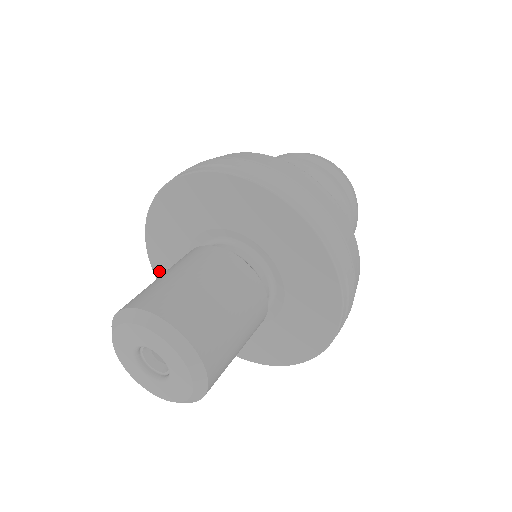
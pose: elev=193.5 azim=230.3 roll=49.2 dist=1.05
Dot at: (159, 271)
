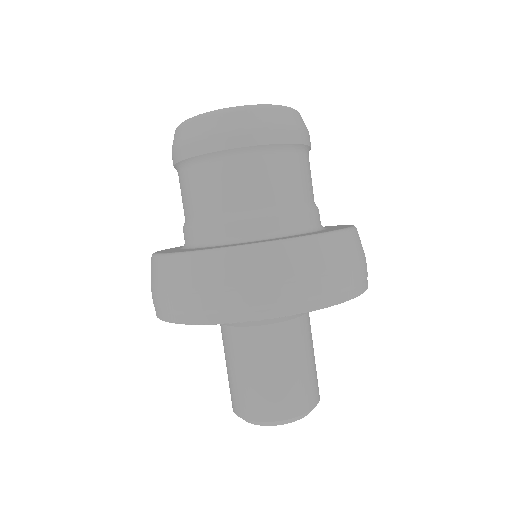
Dot at: occluded
